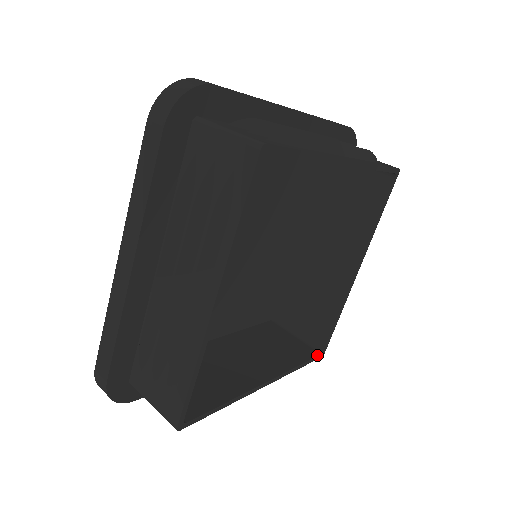
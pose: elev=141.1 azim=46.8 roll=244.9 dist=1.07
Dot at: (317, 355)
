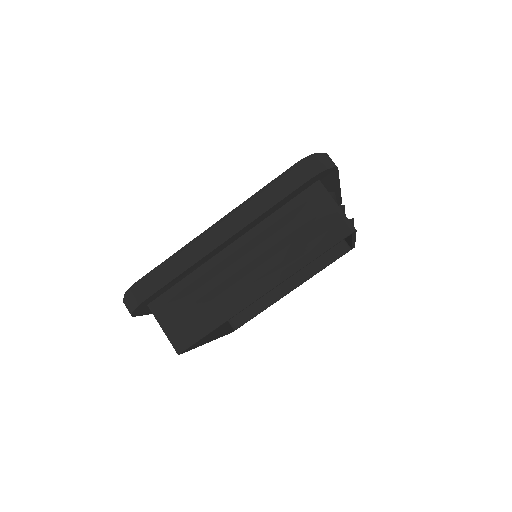
Dot at: (233, 330)
